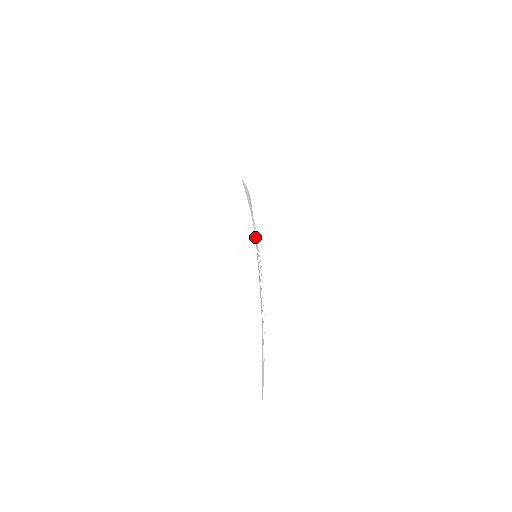
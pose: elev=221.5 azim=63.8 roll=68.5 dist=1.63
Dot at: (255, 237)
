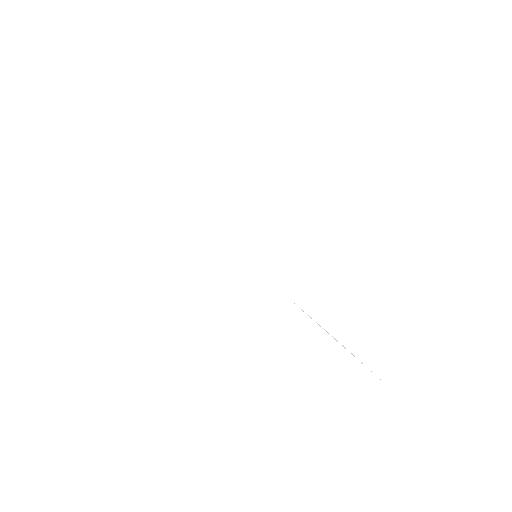
Dot at: occluded
